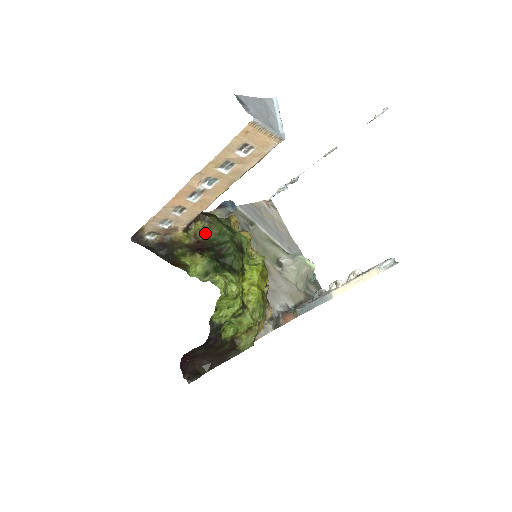
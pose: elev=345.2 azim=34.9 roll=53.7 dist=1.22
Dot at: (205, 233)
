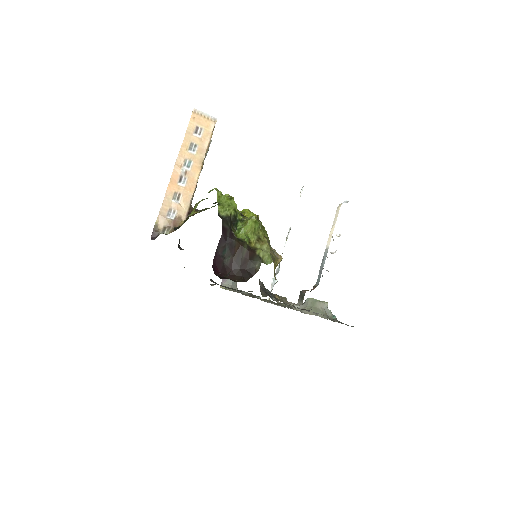
Dot at: occluded
